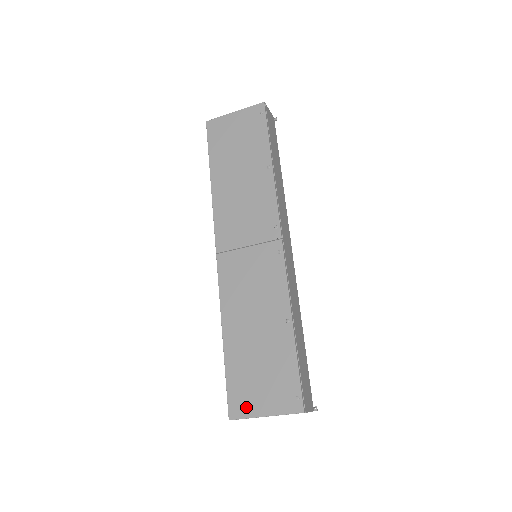
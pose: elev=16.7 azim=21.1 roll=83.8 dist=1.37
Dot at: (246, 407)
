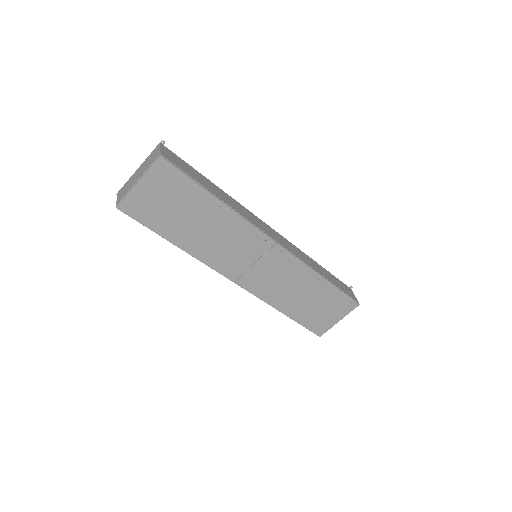
Dot at: (325, 326)
